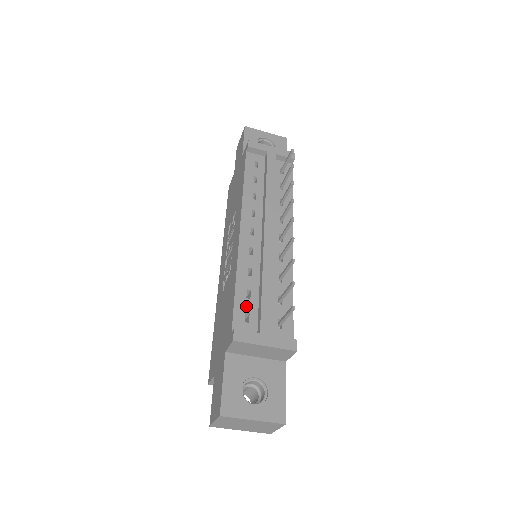
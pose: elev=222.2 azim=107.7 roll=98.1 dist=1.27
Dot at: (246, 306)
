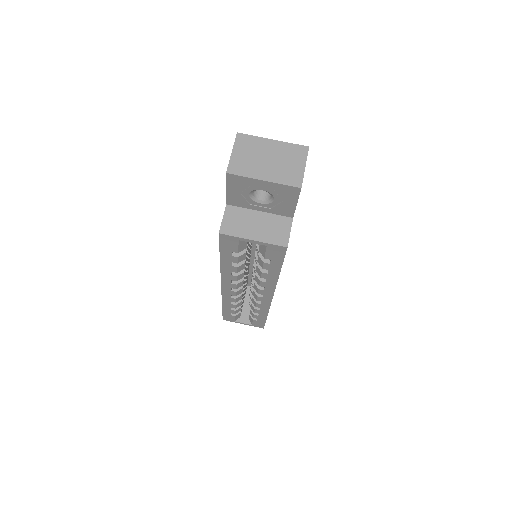
Dot at: occluded
